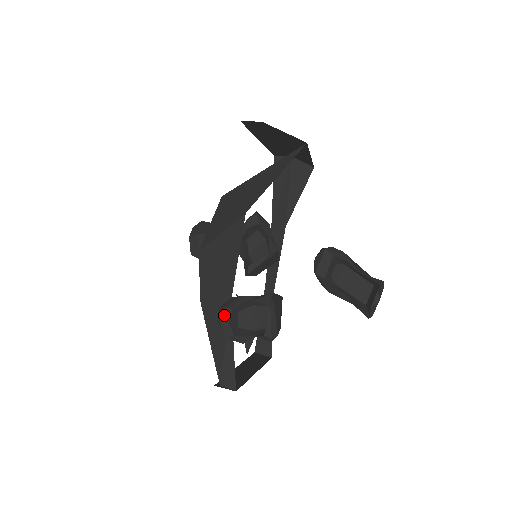
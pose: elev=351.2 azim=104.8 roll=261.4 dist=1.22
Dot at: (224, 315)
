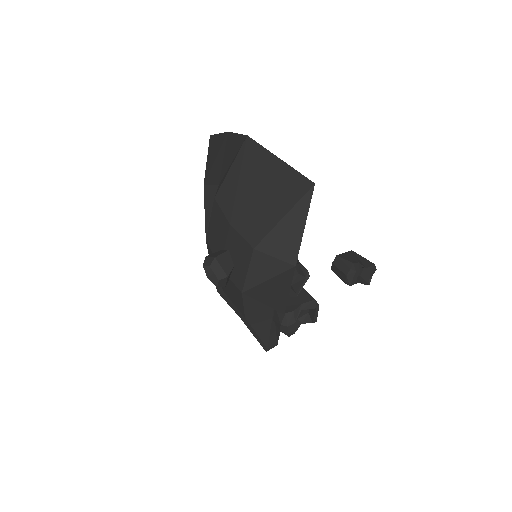
Dot at: (290, 329)
